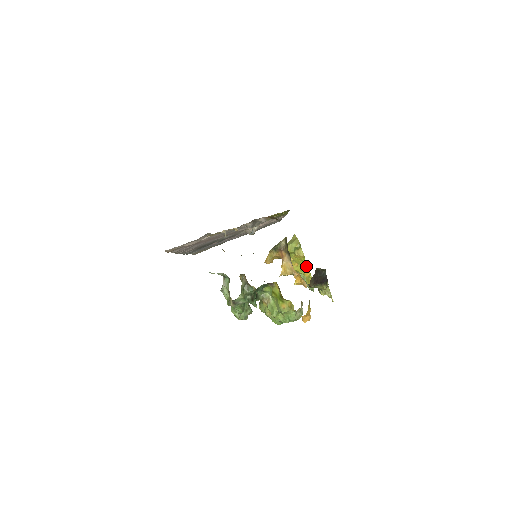
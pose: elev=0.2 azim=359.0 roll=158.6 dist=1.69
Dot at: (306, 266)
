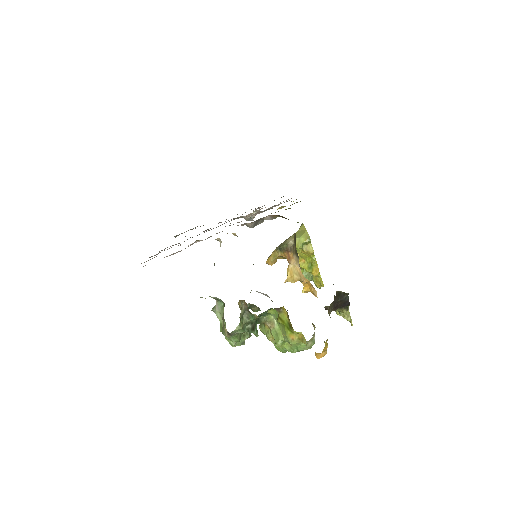
Dot at: (315, 264)
